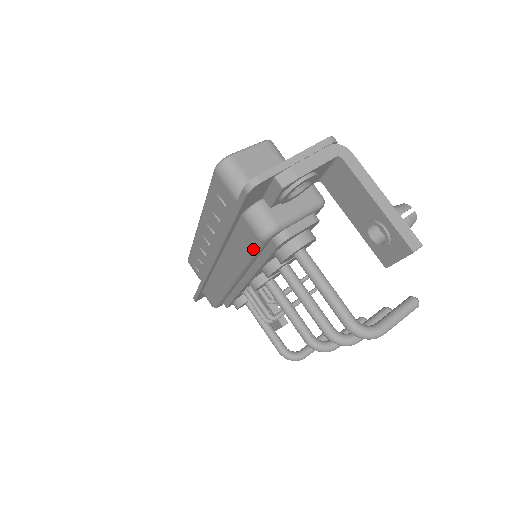
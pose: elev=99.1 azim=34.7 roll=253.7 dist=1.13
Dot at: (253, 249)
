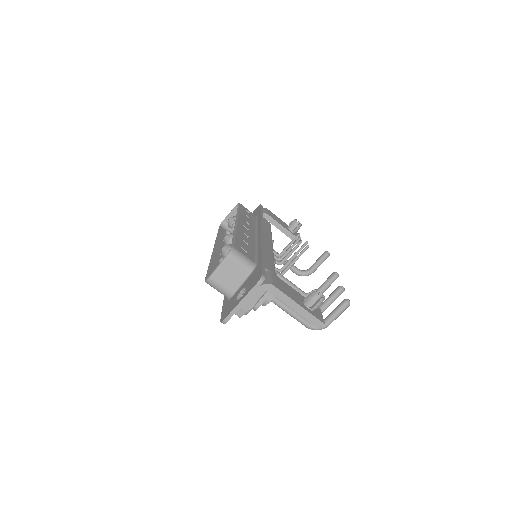
Dot at: occluded
